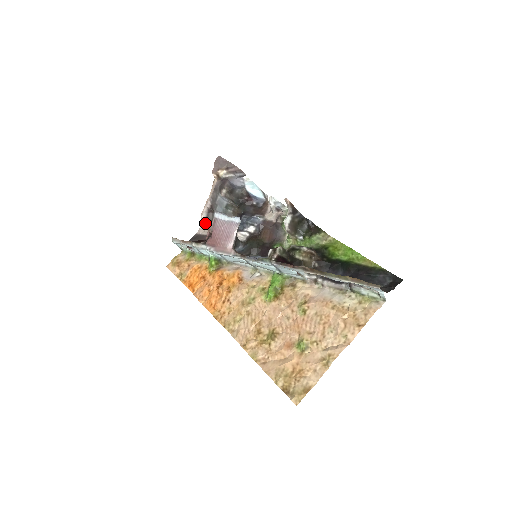
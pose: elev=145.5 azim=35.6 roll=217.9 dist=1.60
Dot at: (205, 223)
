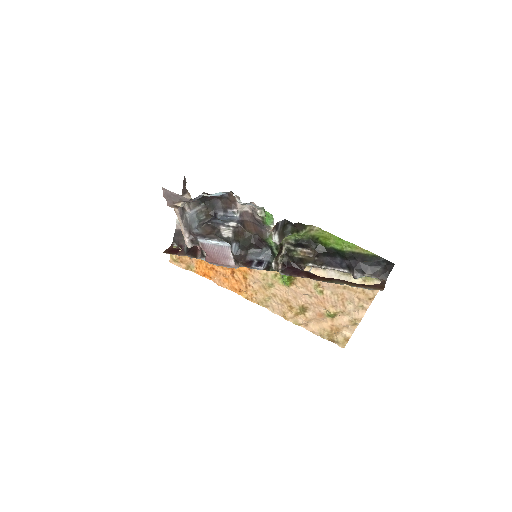
Dot at: (178, 220)
